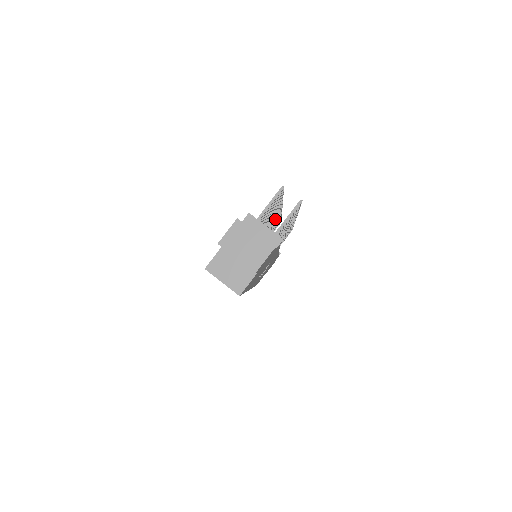
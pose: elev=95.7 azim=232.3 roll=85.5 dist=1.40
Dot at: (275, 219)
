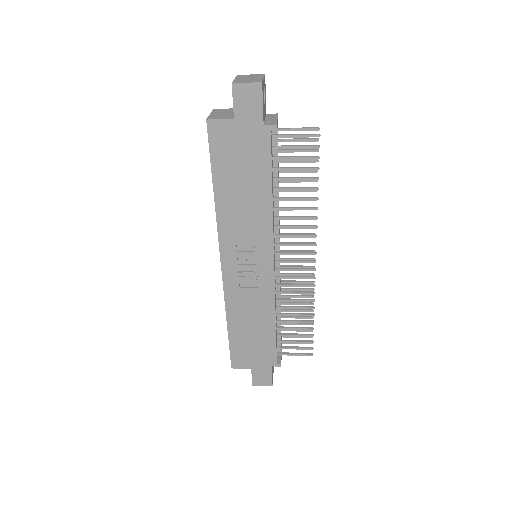
Dot at: occluded
